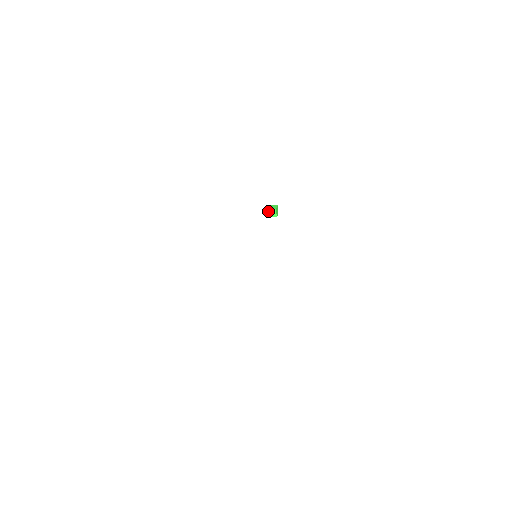
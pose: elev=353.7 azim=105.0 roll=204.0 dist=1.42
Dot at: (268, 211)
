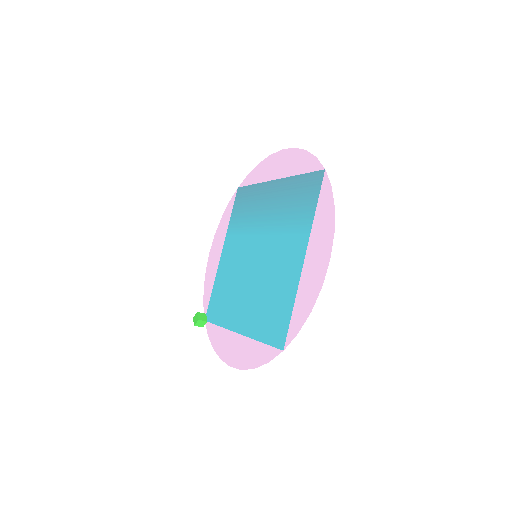
Dot at: (198, 314)
